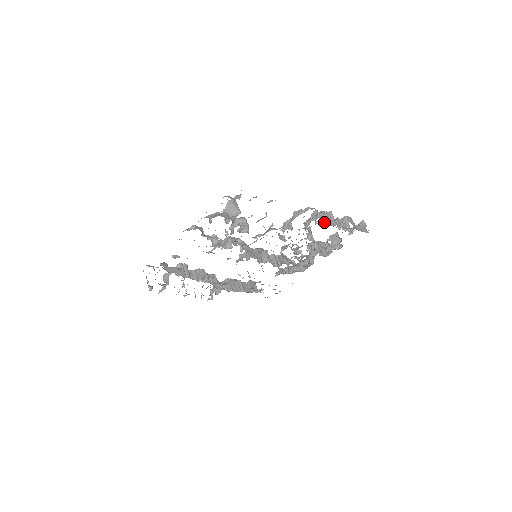
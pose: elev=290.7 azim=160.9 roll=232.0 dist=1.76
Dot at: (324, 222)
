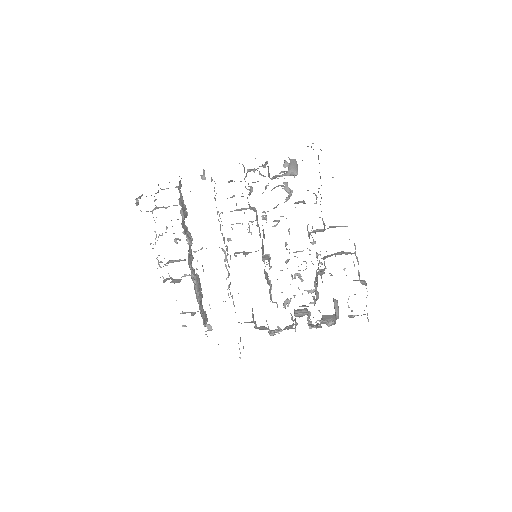
Dot at: occluded
